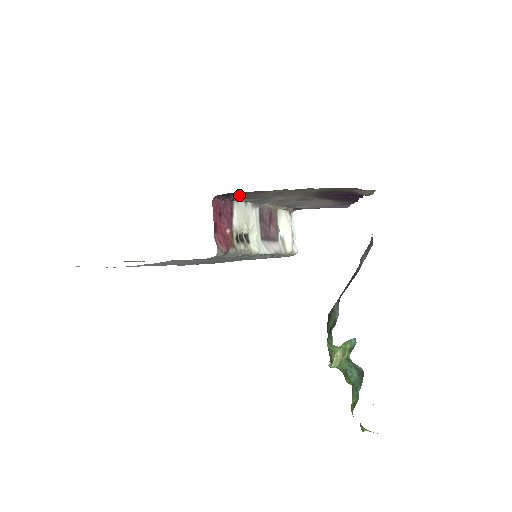
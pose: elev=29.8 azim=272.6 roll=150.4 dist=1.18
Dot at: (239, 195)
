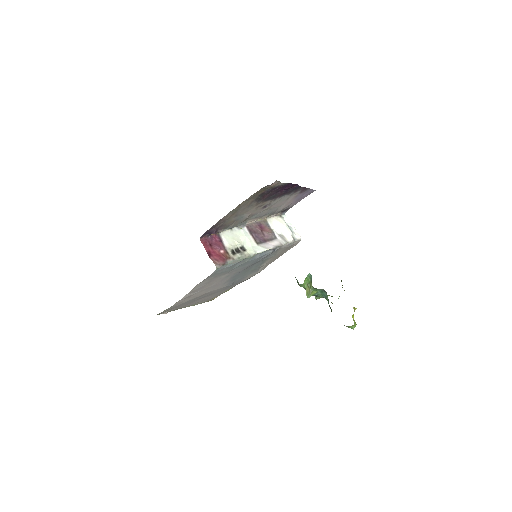
Dot at: (216, 228)
